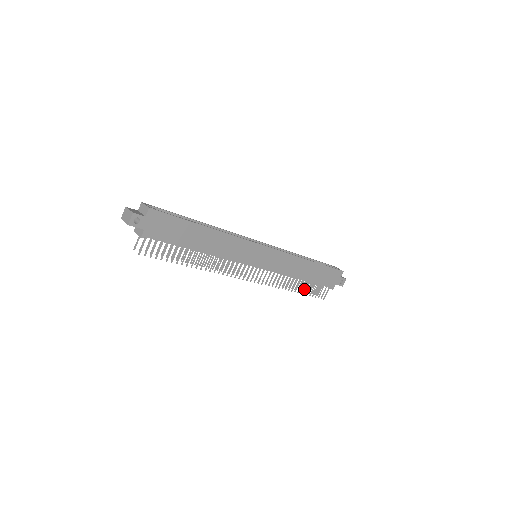
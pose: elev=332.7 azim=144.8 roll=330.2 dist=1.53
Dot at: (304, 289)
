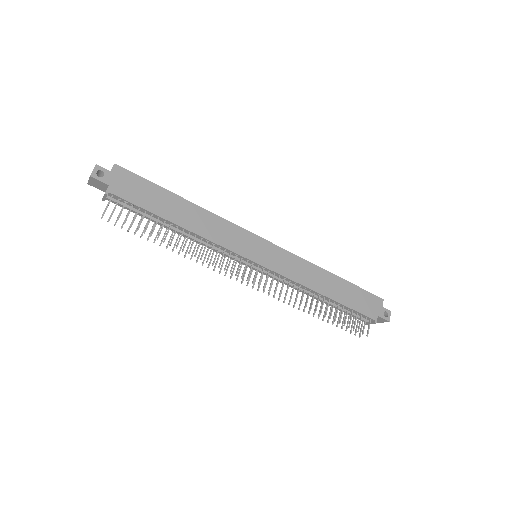
Dot at: occluded
